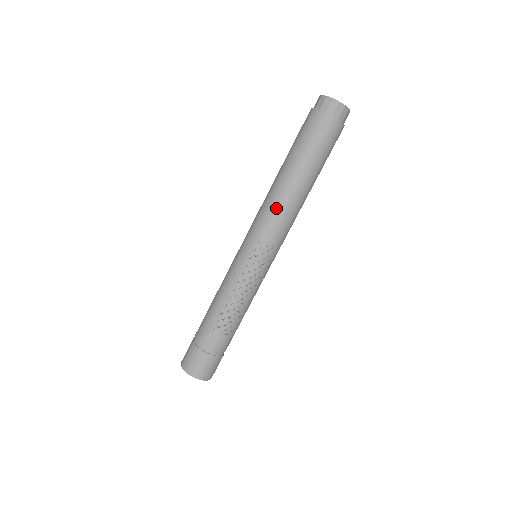
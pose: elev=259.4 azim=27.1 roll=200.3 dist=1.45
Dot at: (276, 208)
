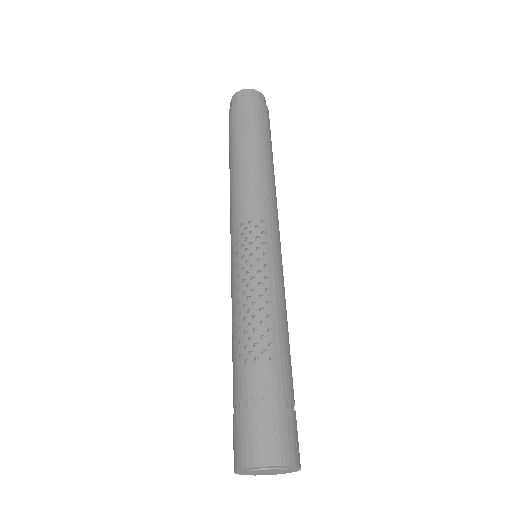
Dot at: (233, 192)
